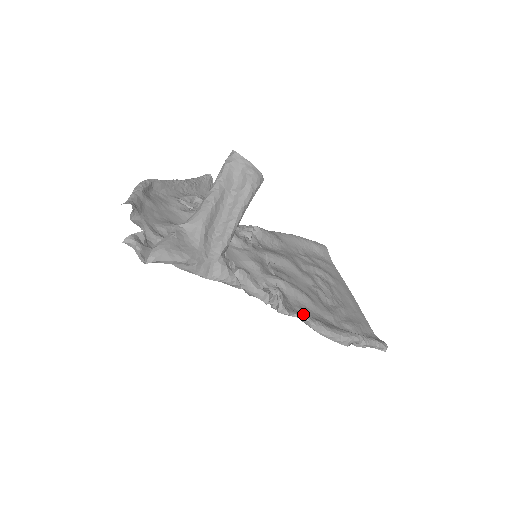
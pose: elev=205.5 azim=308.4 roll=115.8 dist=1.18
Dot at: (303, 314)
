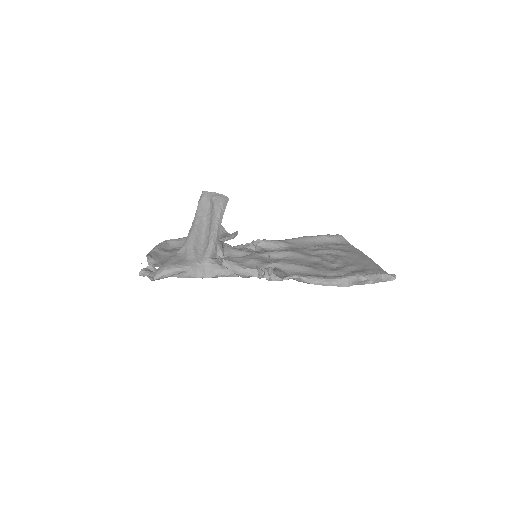
Dot at: (295, 275)
